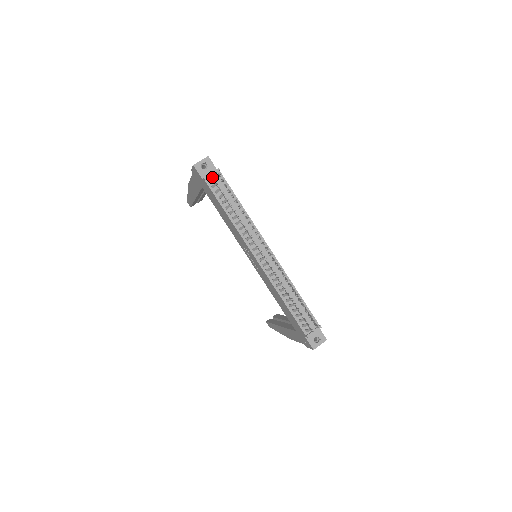
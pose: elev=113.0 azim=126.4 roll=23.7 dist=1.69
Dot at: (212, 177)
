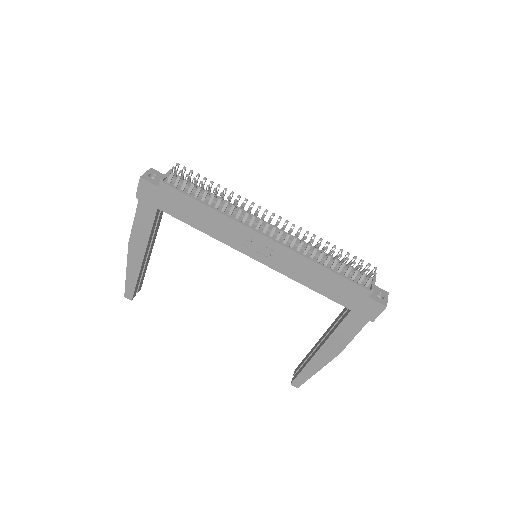
Dot at: (172, 169)
